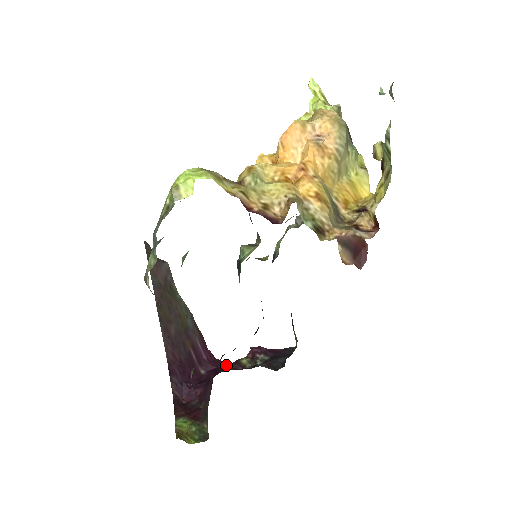
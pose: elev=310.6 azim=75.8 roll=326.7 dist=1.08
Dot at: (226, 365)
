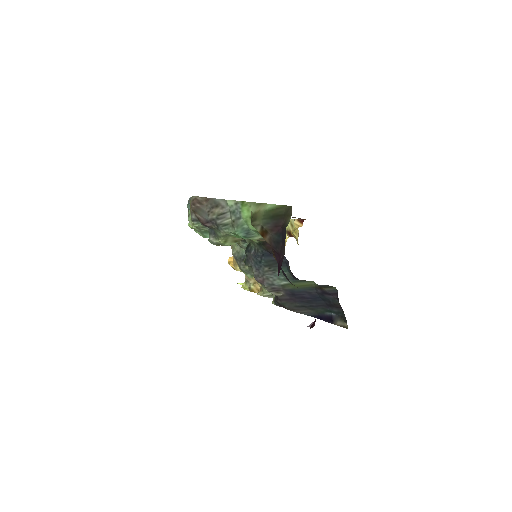
Dot at: occluded
